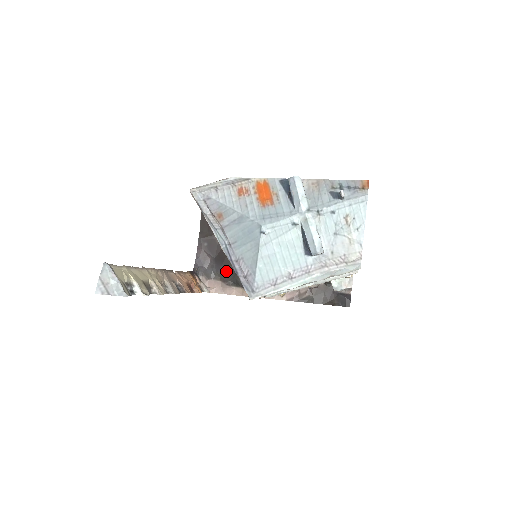
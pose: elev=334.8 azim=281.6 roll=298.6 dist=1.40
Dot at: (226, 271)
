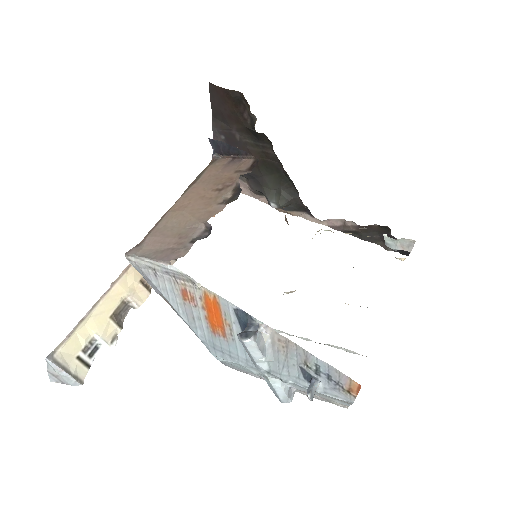
Dot at: (251, 178)
